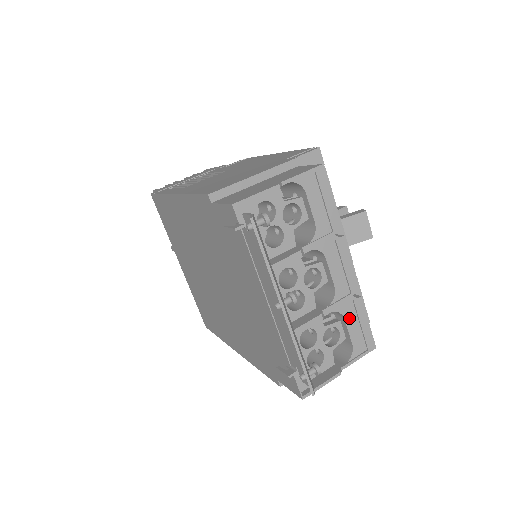
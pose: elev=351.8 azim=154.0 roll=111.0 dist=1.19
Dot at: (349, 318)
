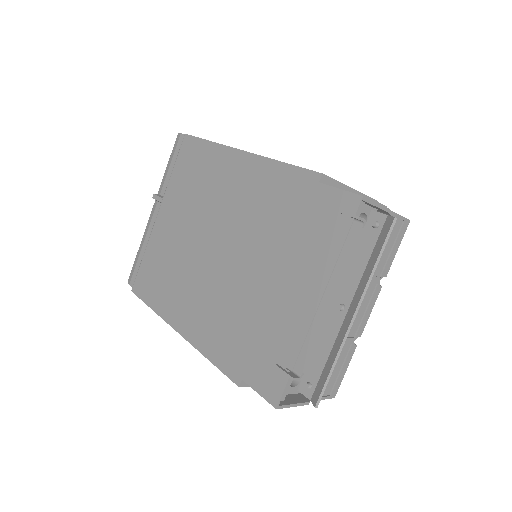
Dot at: (340, 358)
